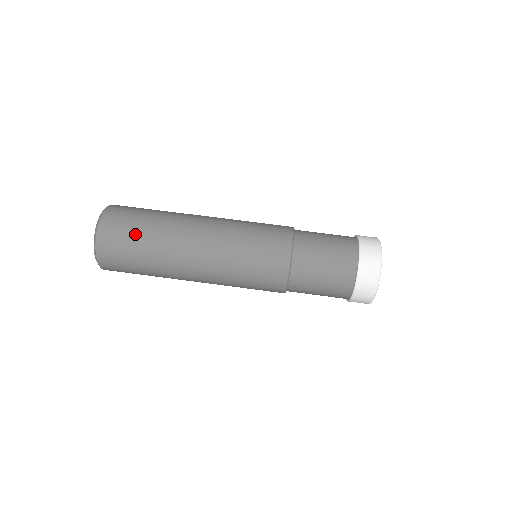
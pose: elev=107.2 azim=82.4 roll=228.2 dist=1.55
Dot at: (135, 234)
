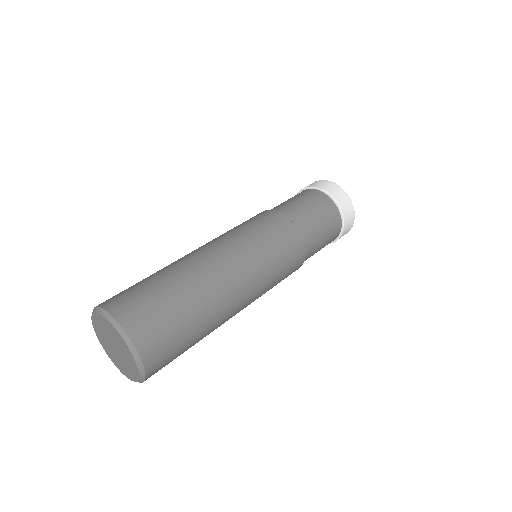
Dot at: (154, 290)
